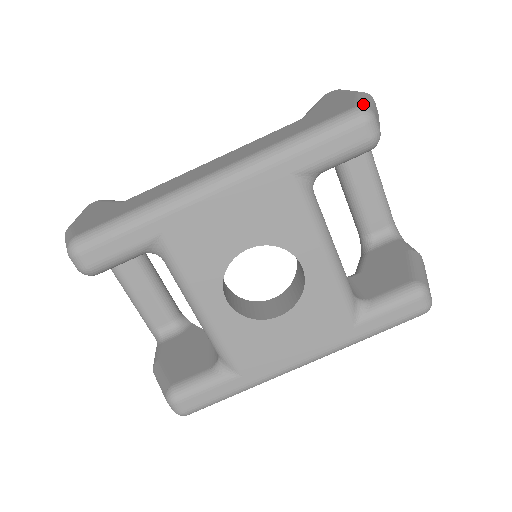
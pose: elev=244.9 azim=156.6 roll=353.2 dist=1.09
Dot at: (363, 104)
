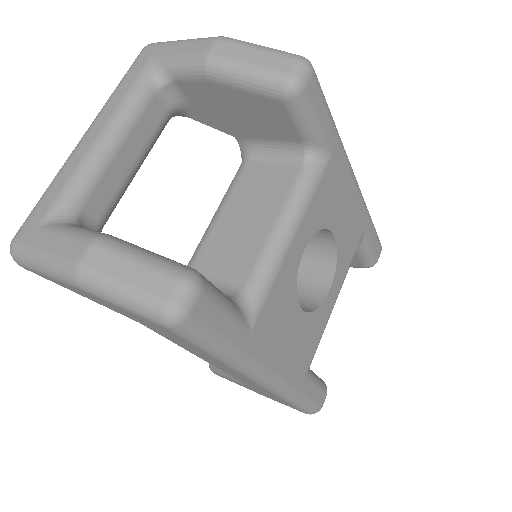
Dot at: occluded
